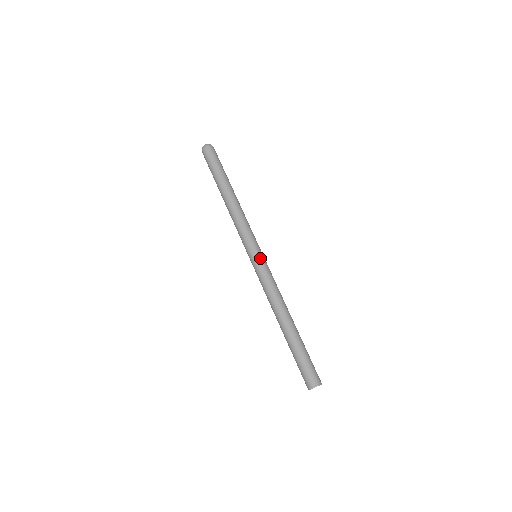
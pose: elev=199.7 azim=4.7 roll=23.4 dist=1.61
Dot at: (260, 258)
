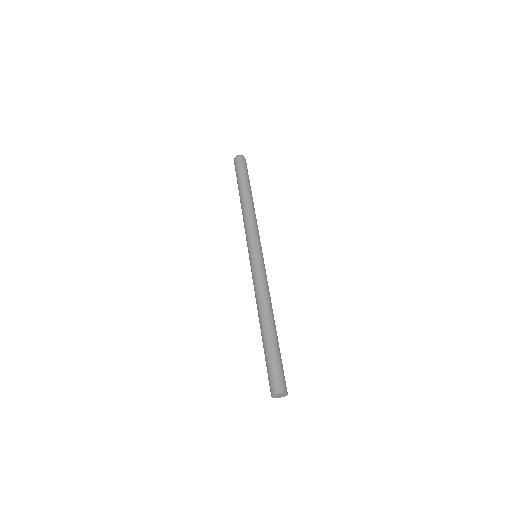
Dot at: (263, 258)
